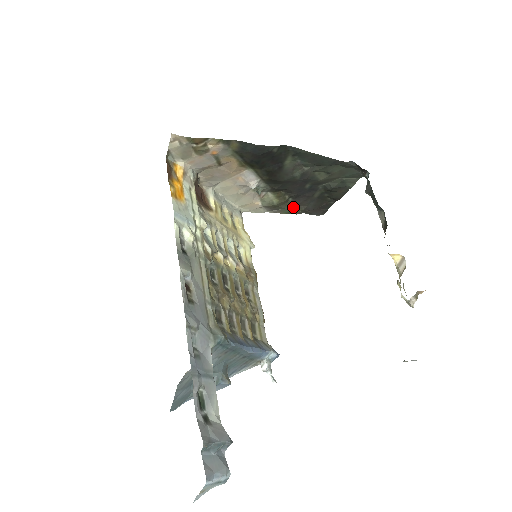
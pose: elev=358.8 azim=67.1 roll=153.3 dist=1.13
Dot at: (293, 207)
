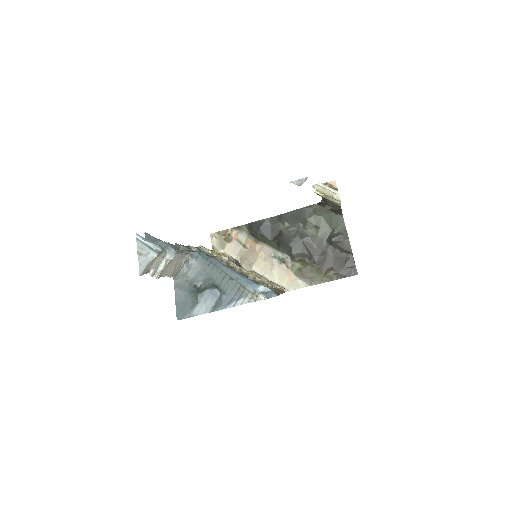
Dot at: (323, 272)
